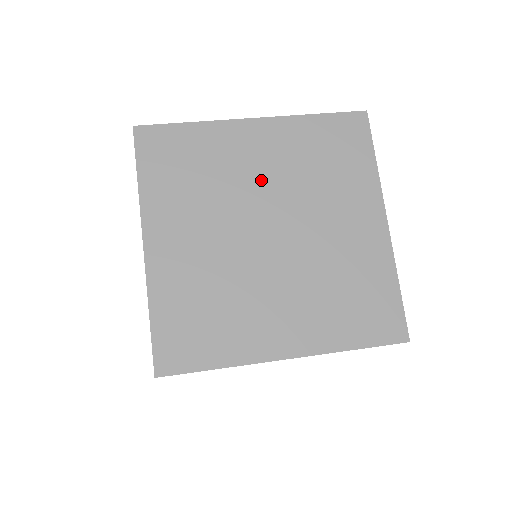
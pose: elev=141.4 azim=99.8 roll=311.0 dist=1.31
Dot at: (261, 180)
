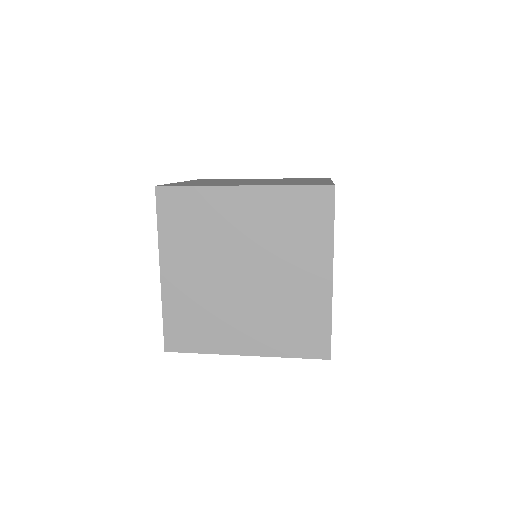
Dot at: occluded
